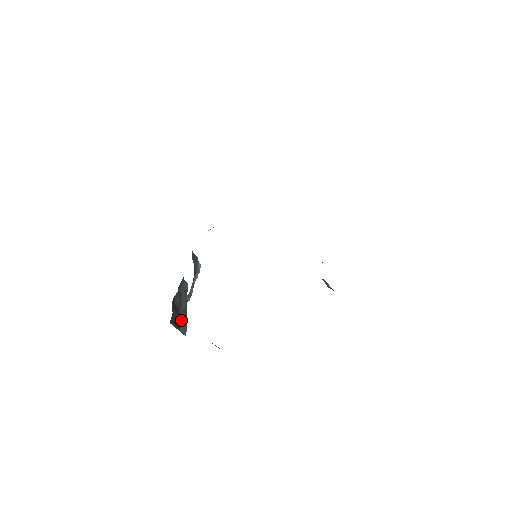
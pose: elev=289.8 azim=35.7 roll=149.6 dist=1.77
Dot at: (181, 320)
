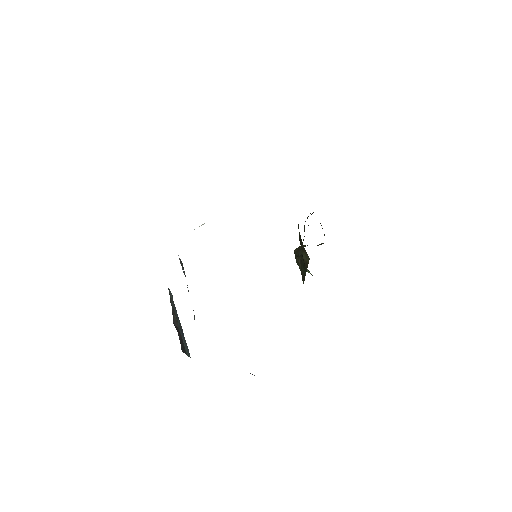
Dot at: occluded
